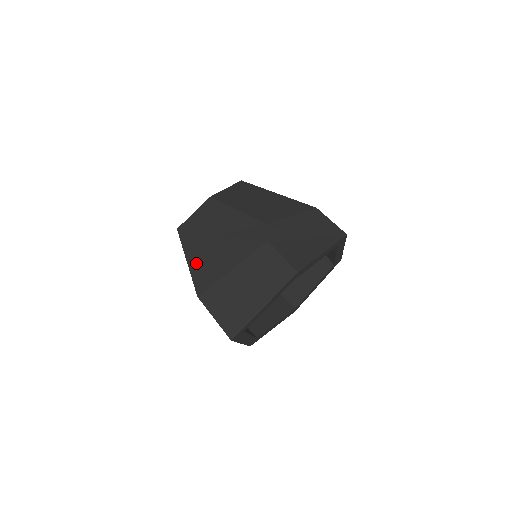
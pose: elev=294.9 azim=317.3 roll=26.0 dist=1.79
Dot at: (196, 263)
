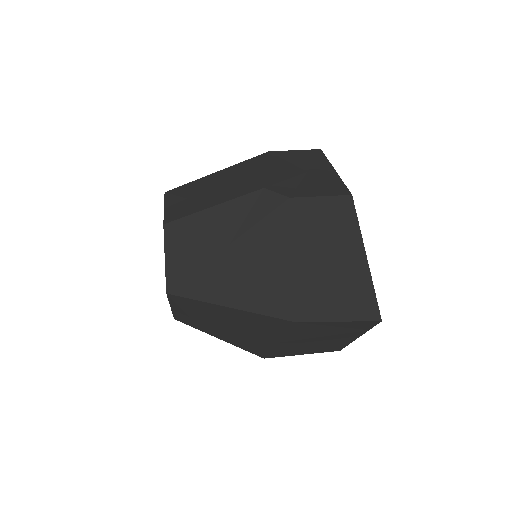
Dot at: (243, 296)
